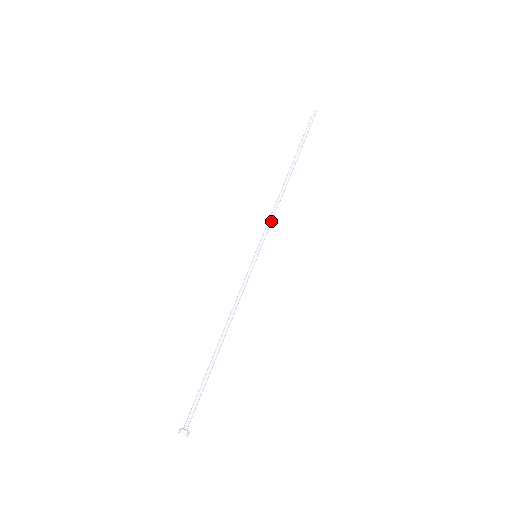
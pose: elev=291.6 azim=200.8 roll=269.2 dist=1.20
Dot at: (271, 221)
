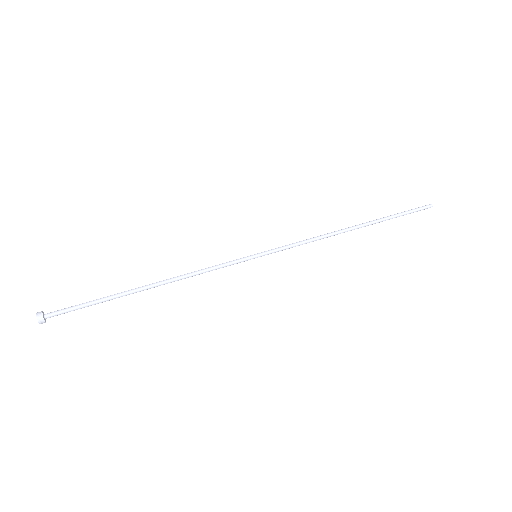
Dot at: (298, 243)
